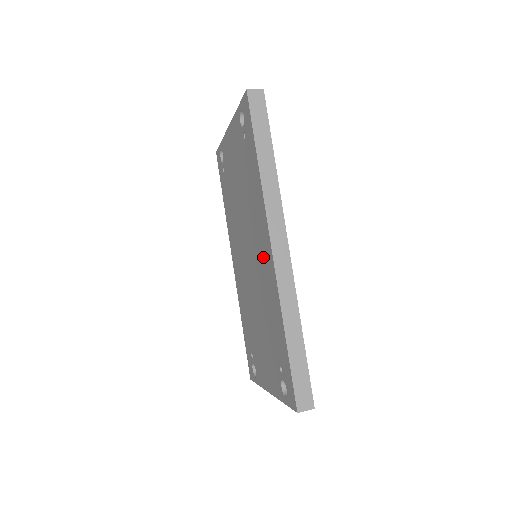
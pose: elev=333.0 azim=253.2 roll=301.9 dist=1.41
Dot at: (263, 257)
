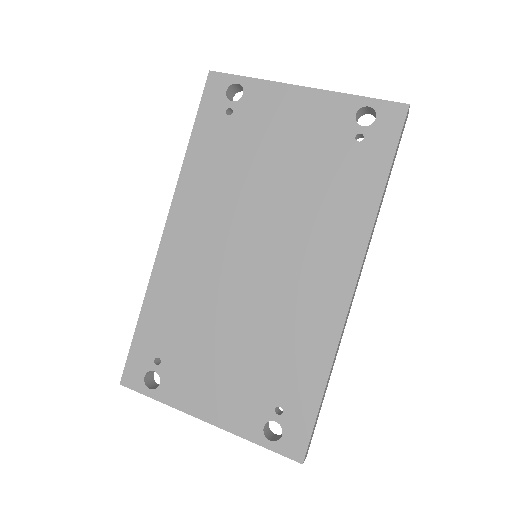
Dot at: (317, 282)
